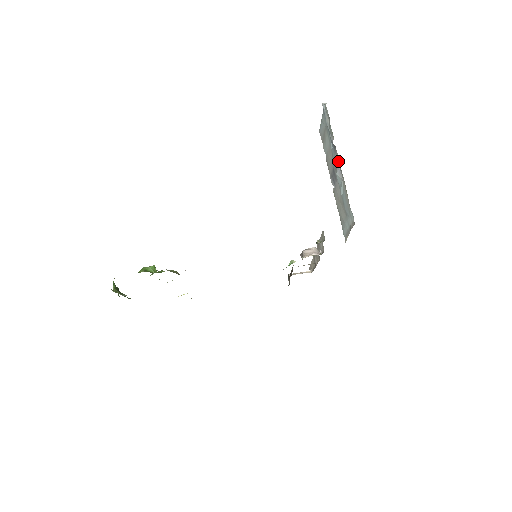
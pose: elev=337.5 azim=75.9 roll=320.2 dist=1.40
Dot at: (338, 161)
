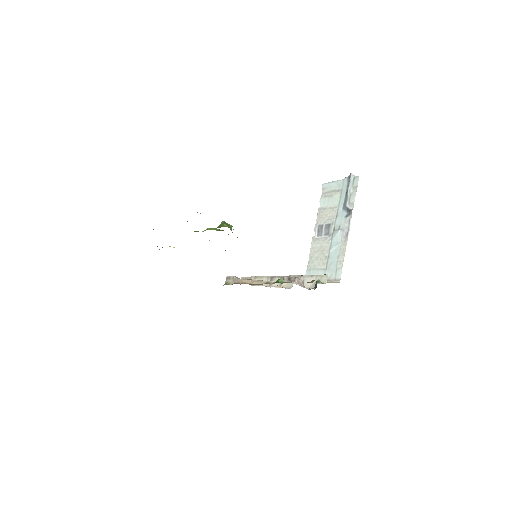
Dot at: (347, 226)
